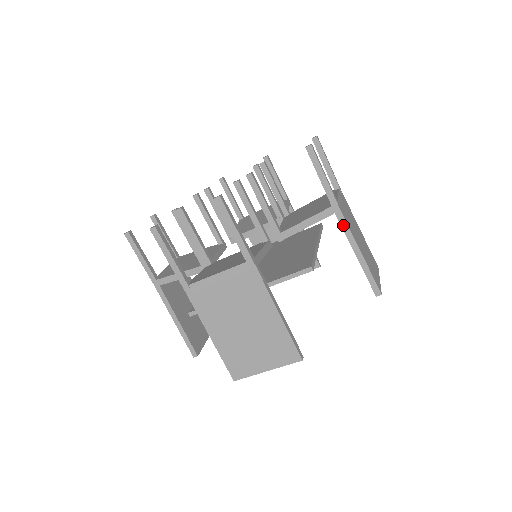
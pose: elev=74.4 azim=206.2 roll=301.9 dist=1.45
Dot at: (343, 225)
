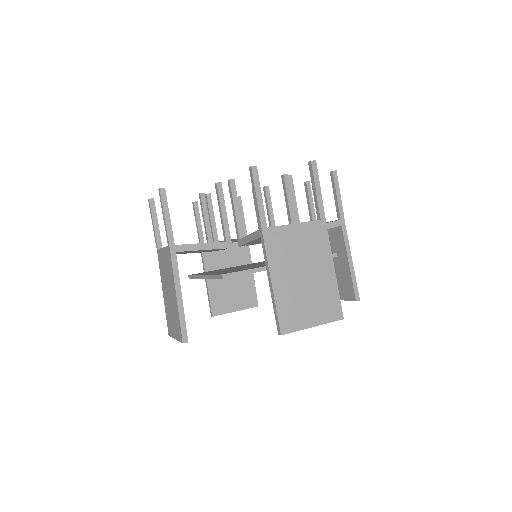
Dot at: (264, 251)
